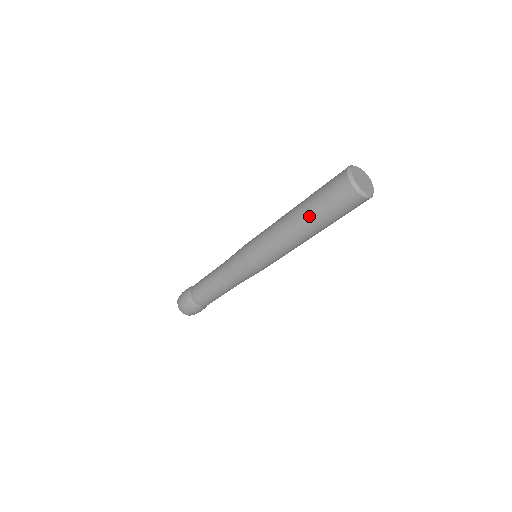
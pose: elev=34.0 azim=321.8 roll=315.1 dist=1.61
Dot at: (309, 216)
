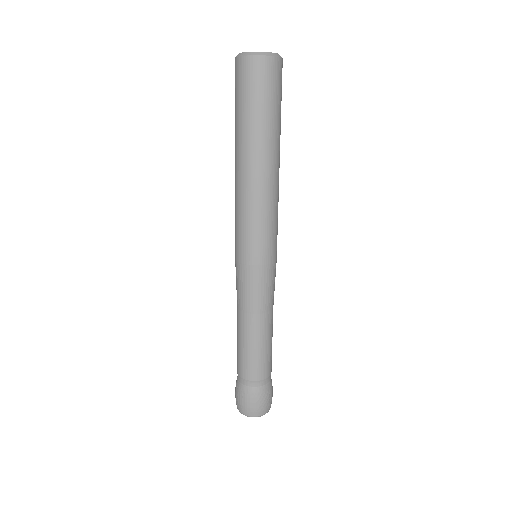
Dot at: (248, 136)
